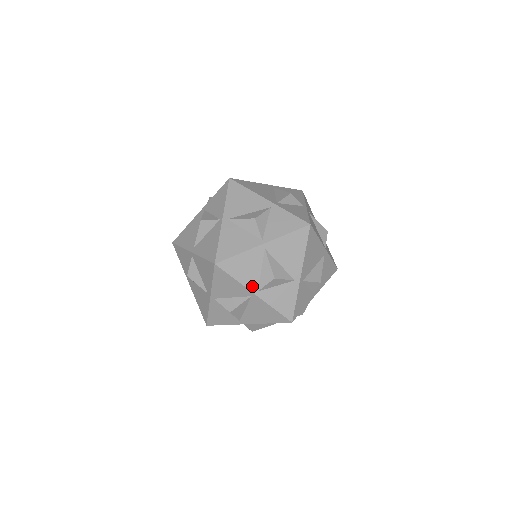
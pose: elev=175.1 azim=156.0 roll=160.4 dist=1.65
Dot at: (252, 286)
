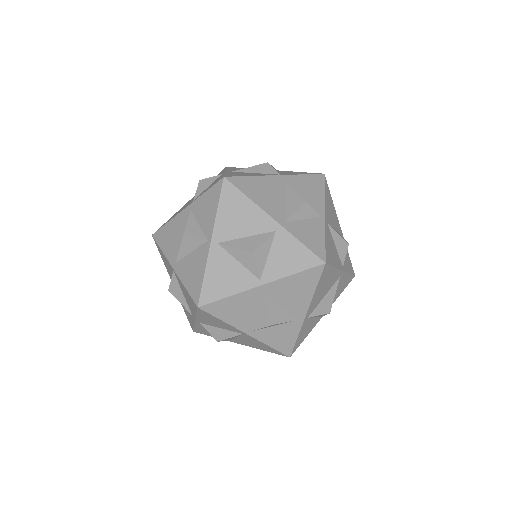
Dot at: (244, 327)
